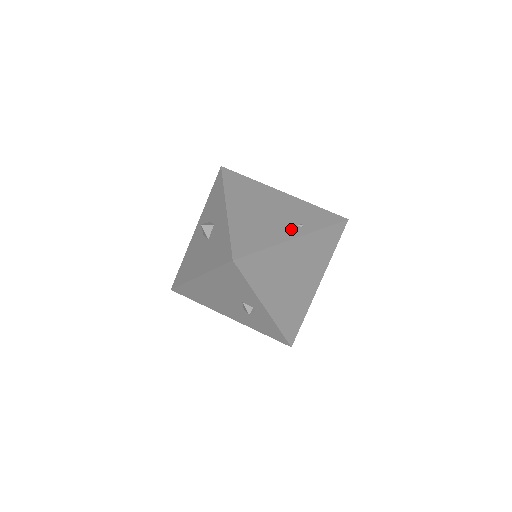
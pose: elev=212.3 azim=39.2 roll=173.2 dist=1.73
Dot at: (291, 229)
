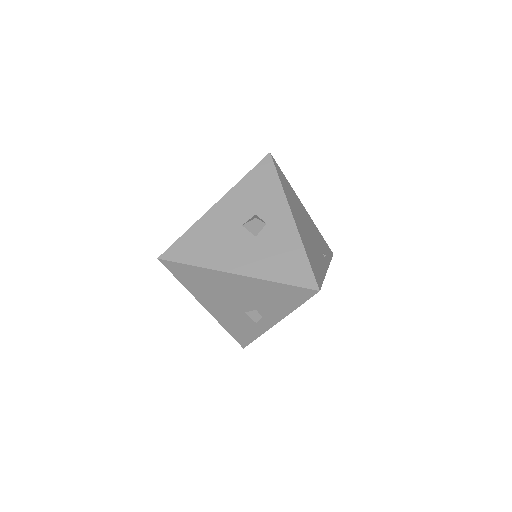
Dot at: (323, 258)
